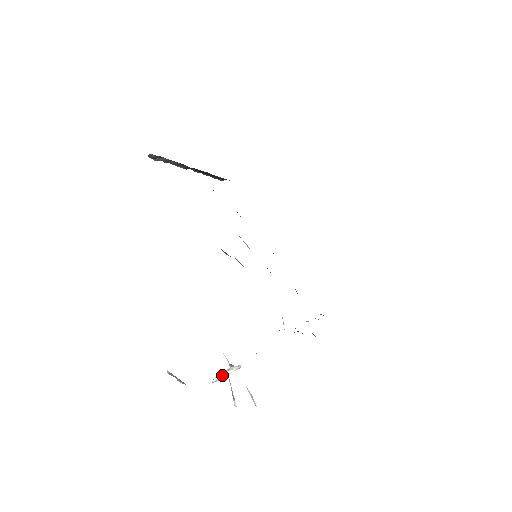
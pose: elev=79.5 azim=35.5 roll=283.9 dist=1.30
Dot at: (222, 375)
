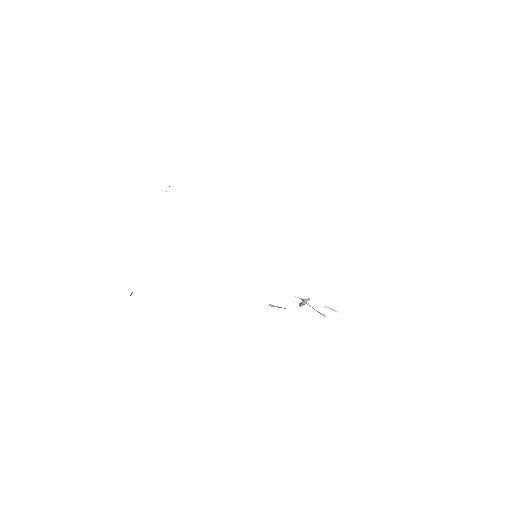
Dot at: (302, 304)
